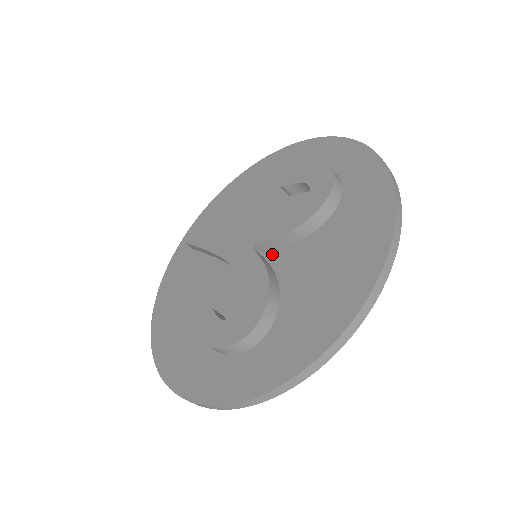
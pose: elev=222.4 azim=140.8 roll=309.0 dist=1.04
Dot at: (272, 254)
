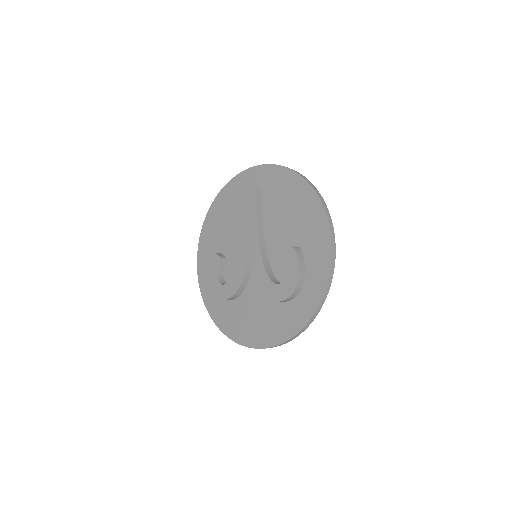
Dot at: occluded
